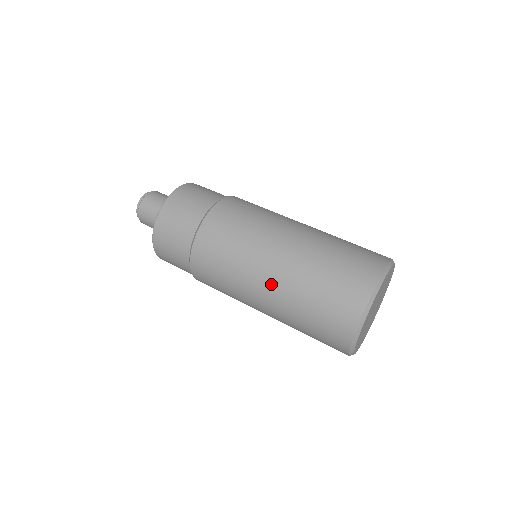
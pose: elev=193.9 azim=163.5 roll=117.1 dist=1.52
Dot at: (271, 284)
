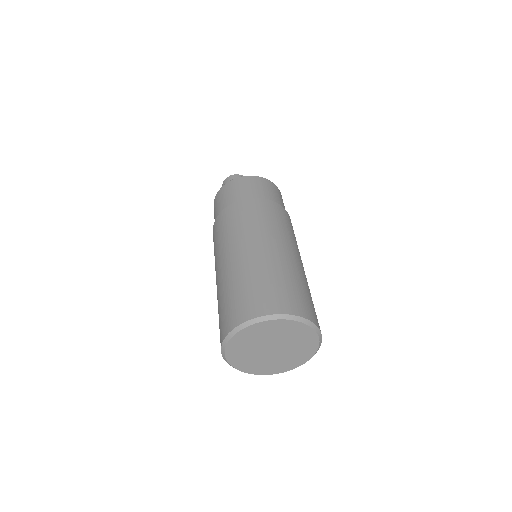
Dot at: occluded
